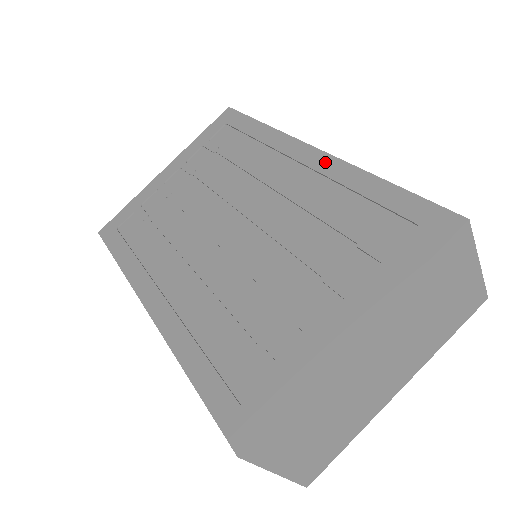
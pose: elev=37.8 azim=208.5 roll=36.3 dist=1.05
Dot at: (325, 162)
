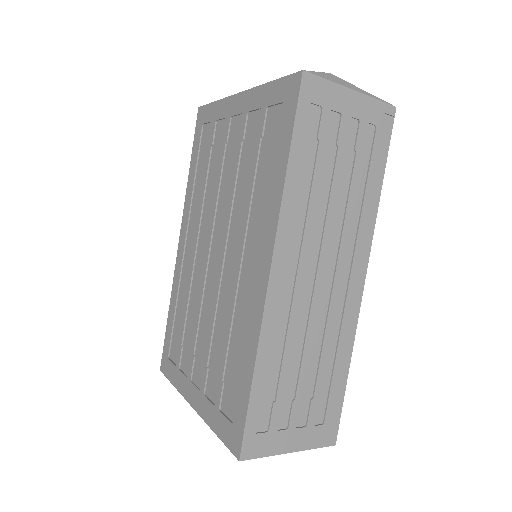
Dot at: (259, 300)
